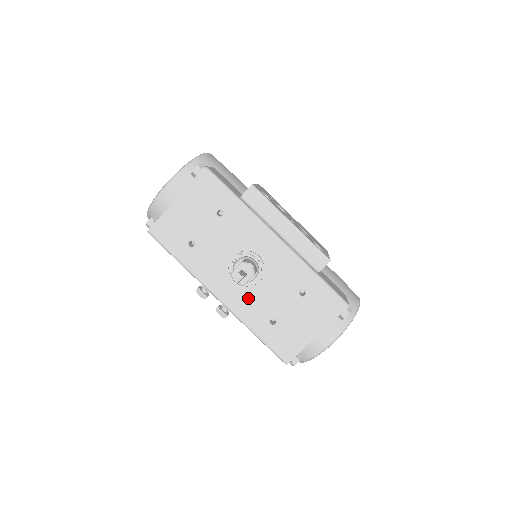
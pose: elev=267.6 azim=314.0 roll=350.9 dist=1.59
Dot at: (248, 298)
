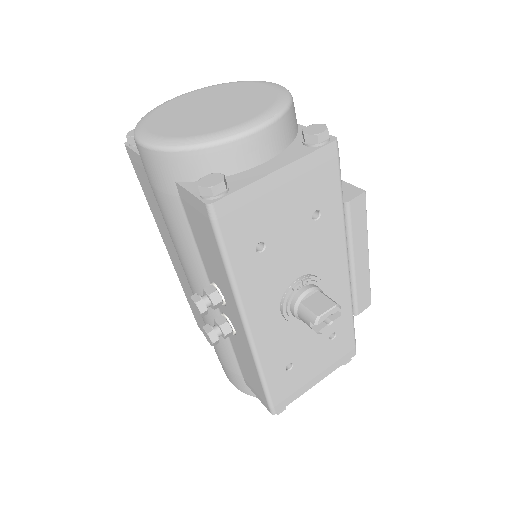
Dot at: (282, 336)
